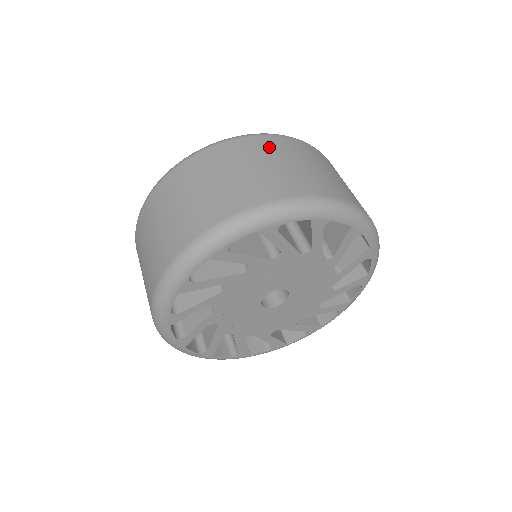
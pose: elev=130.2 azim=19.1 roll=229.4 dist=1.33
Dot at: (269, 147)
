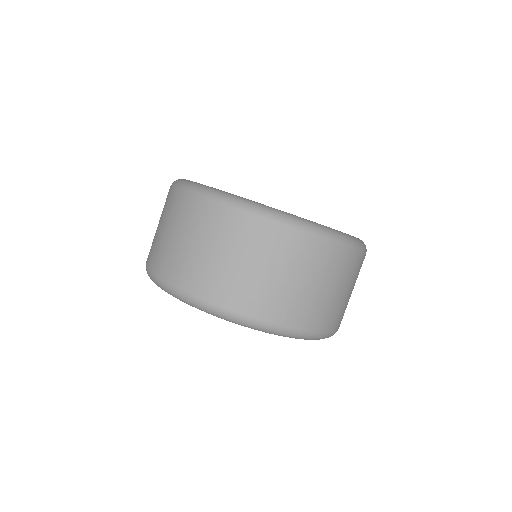
Dot at: (264, 242)
